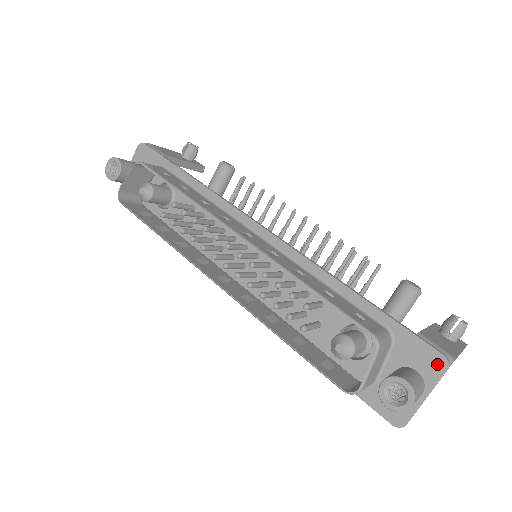
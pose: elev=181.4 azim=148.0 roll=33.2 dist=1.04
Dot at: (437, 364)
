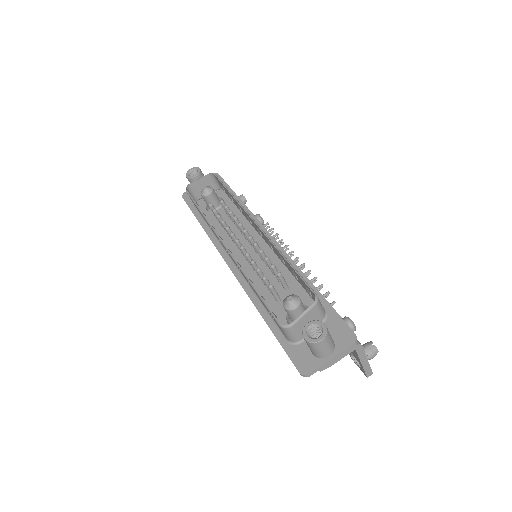
Dot at: (348, 338)
